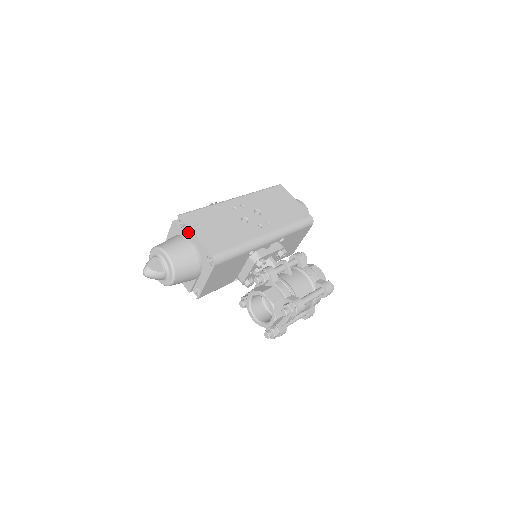
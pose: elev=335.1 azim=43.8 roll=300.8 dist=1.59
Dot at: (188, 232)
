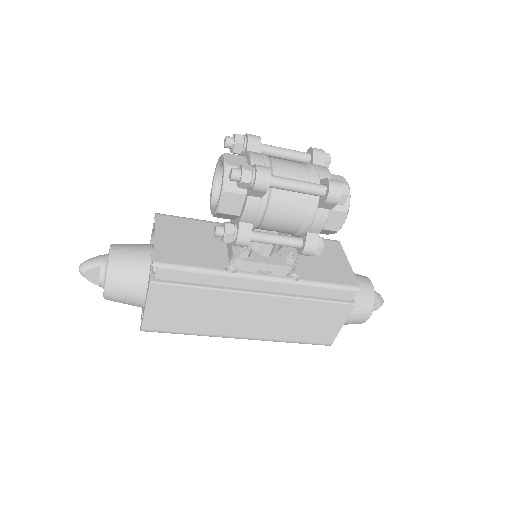
Dot at: occluded
